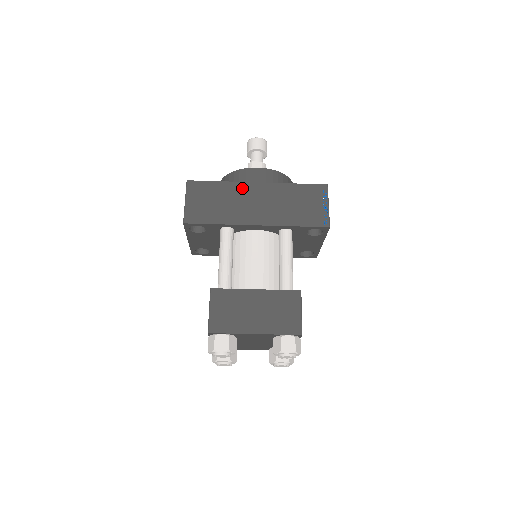
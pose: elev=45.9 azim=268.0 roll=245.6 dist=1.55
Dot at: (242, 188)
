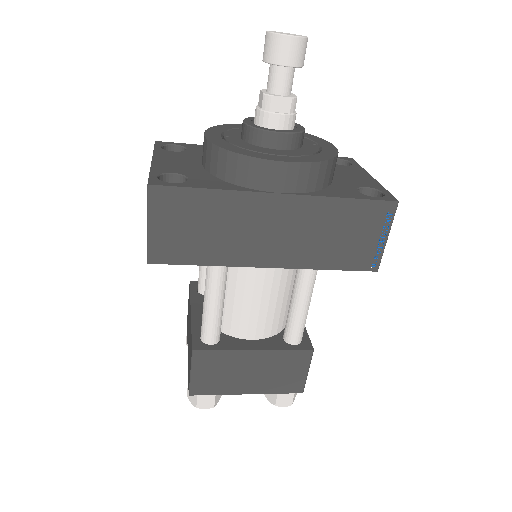
Dot at: (251, 204)
